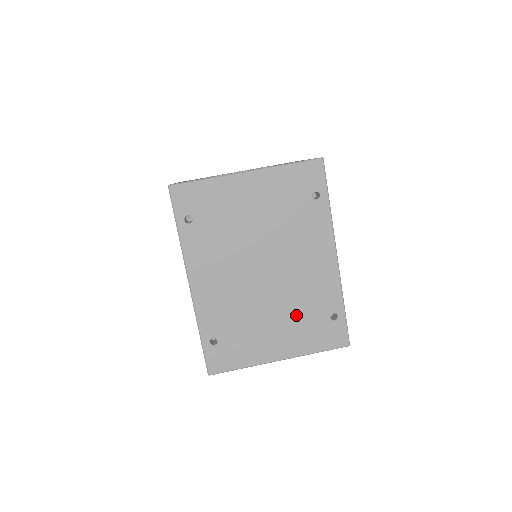
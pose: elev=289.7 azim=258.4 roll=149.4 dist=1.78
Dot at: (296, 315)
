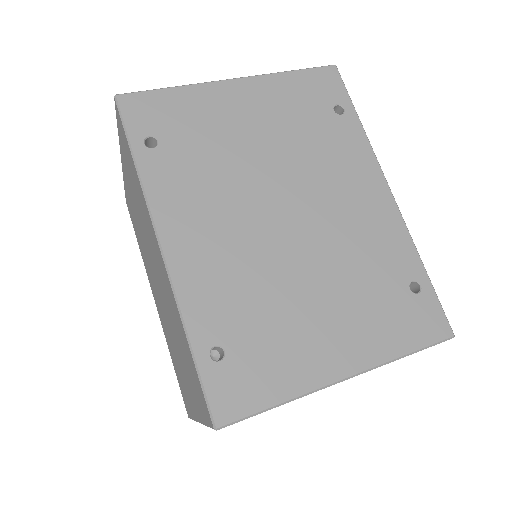
Dot at: (354, 289)
